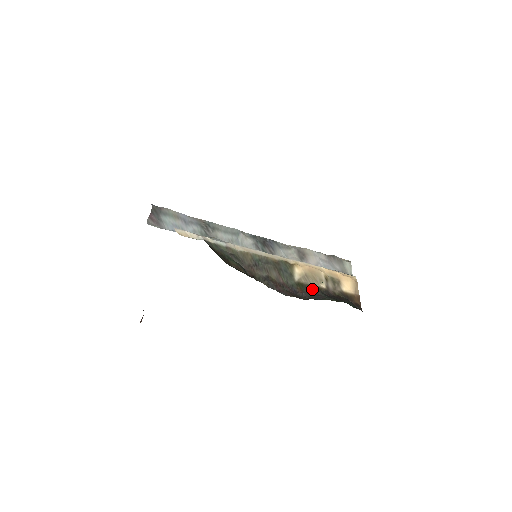
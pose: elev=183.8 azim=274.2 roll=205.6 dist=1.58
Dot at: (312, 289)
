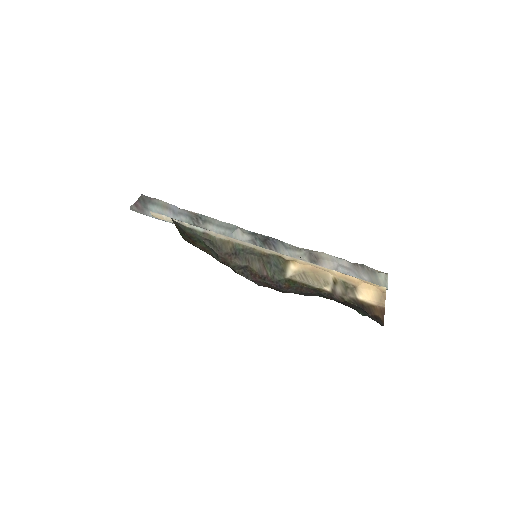
Dot at: (307, 288)
